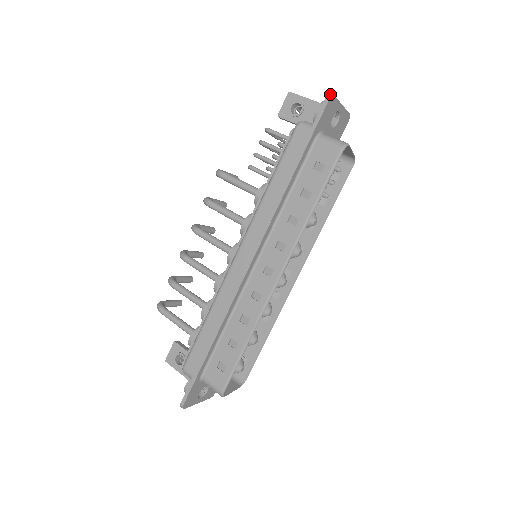
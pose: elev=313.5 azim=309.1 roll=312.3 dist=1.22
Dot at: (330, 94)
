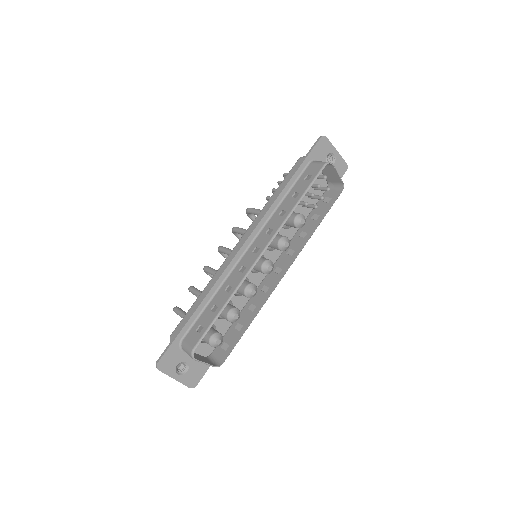
Dot at: (323, 136)
